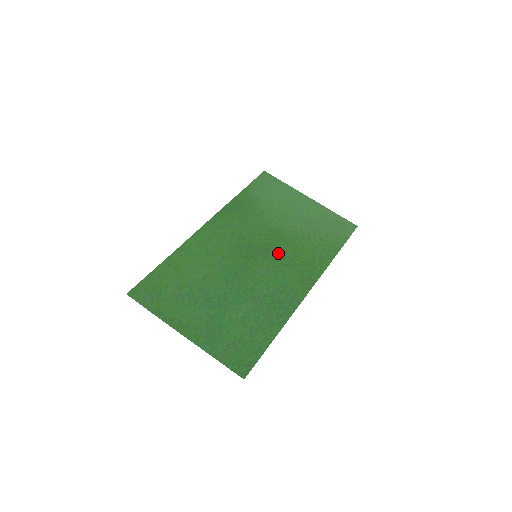
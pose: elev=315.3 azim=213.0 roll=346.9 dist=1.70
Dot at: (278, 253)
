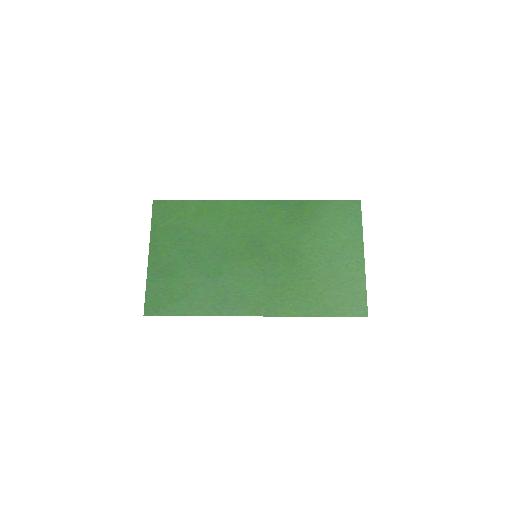
Dot at: (273, 270)
